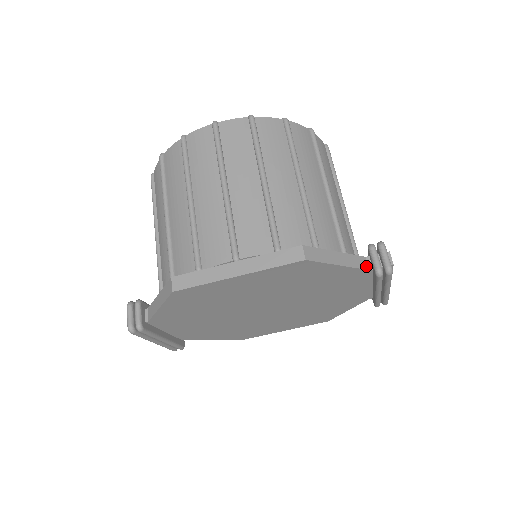
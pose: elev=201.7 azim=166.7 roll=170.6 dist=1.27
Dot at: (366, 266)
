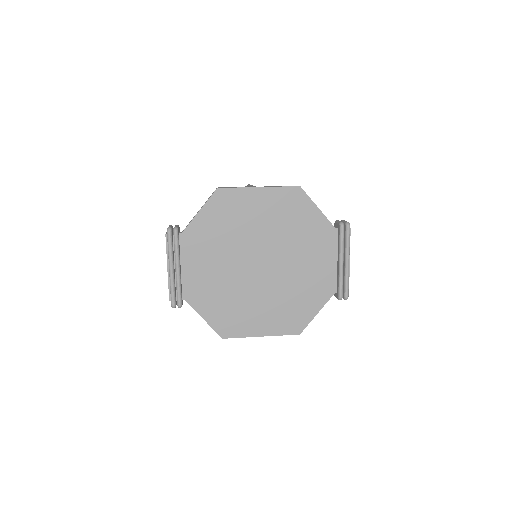
Dot at: occluded
